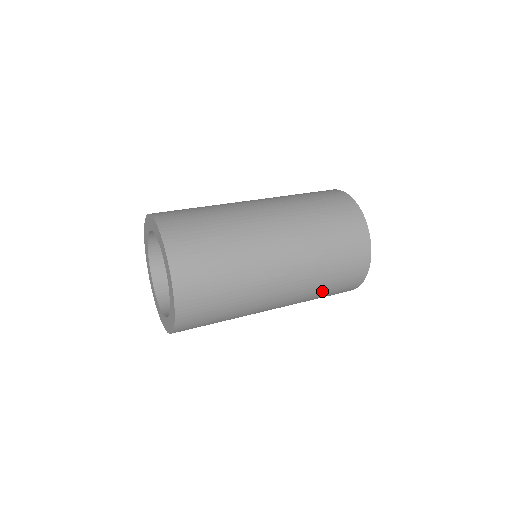
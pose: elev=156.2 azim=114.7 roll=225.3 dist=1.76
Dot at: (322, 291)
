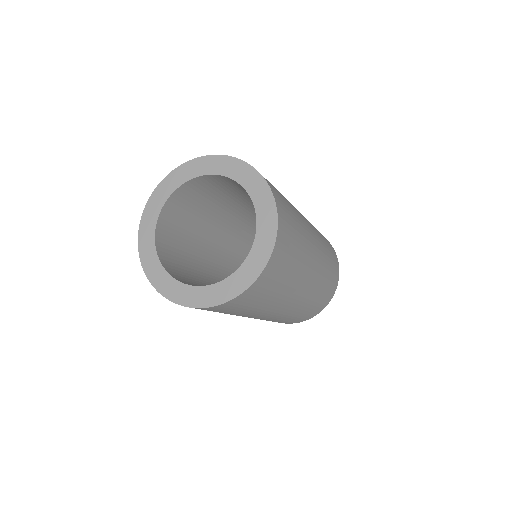
Dot at: (318, 296)
